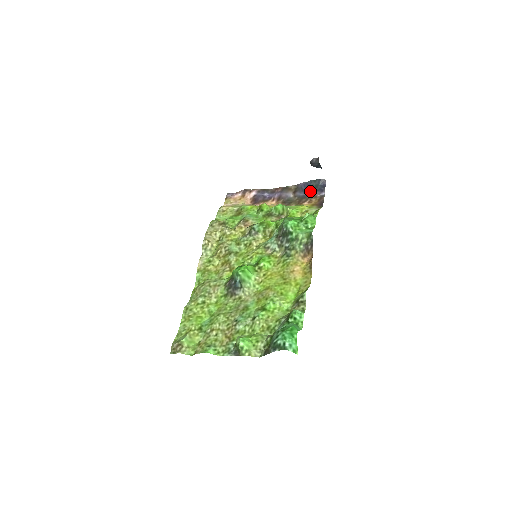
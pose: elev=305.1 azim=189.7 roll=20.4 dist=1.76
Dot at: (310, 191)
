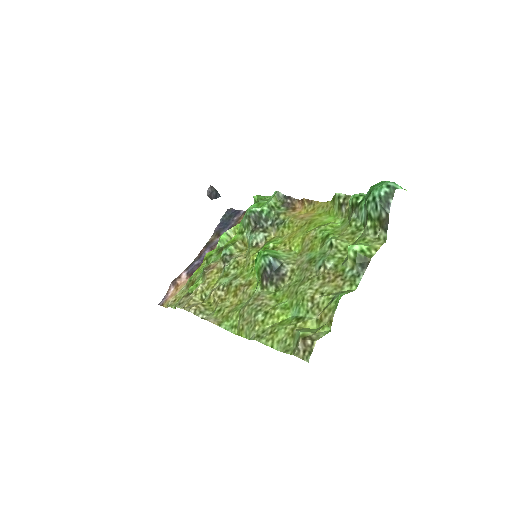
Dot at: (230, 222)
